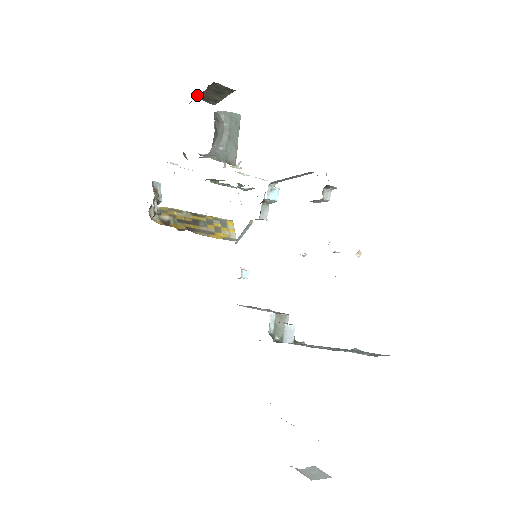
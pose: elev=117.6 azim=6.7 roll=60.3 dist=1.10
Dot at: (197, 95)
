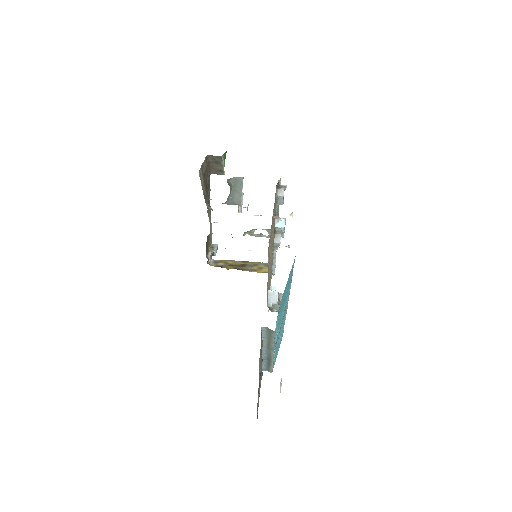
Dot at: (209, 170)
